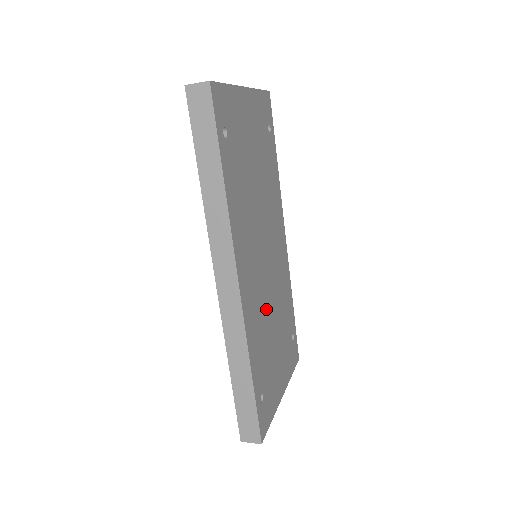
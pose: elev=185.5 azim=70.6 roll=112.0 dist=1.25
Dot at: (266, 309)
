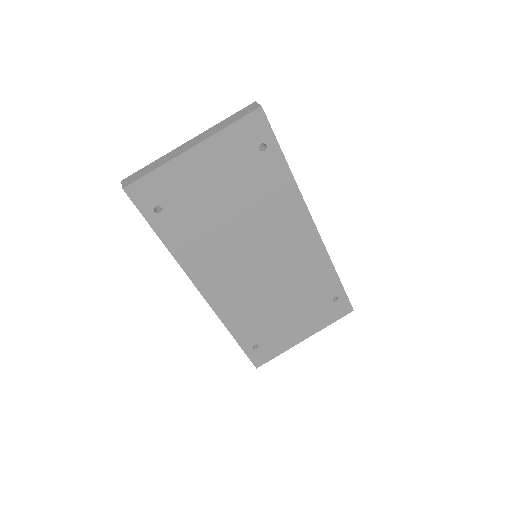
Dot at: (262, 295)
